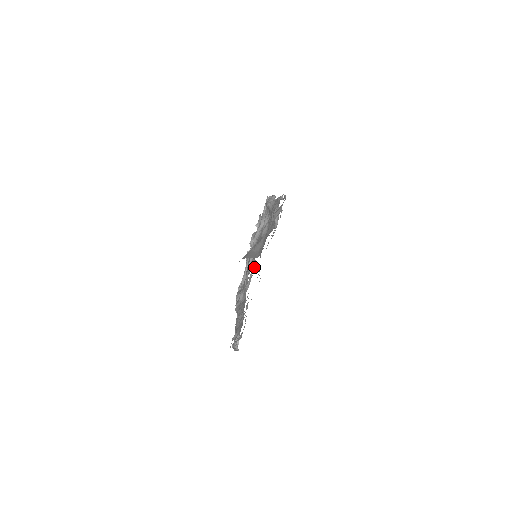
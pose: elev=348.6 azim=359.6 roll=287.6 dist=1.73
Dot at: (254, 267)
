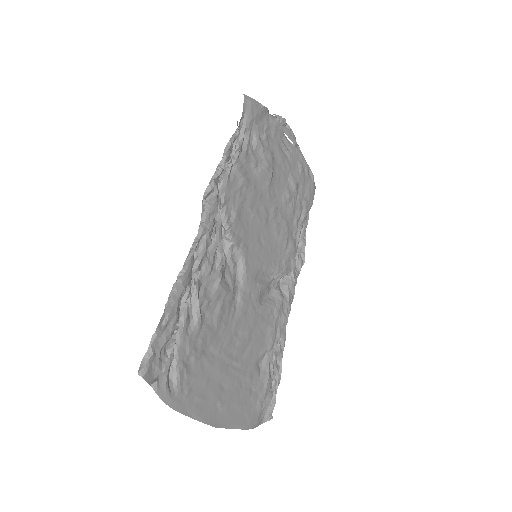
Dot at: (263, 269)
